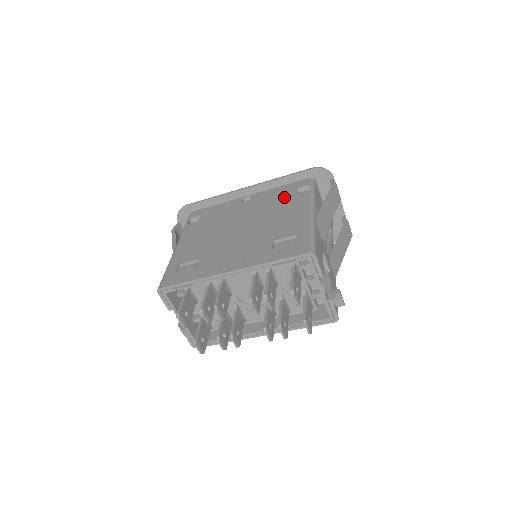
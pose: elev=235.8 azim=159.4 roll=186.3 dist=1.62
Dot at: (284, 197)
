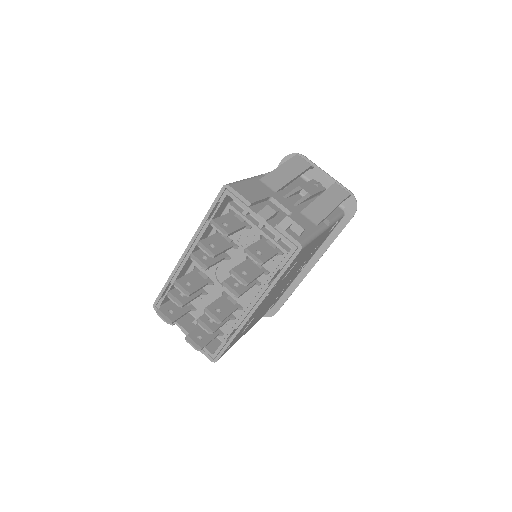
Dot at: occluded
